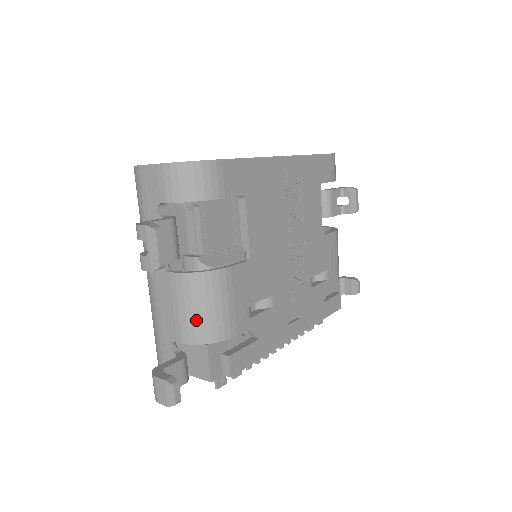
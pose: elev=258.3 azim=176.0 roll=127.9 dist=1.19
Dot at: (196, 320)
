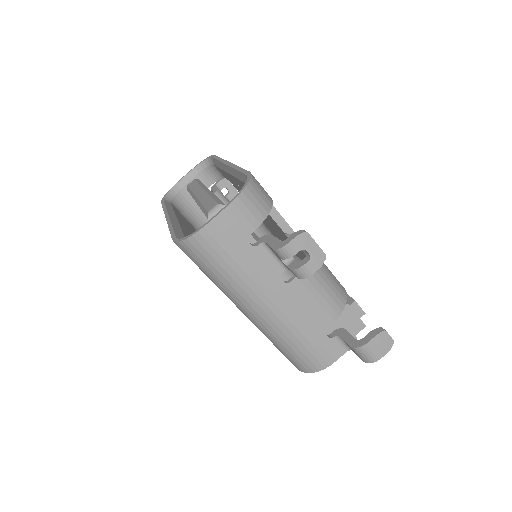
Dot at: (331, 294)
